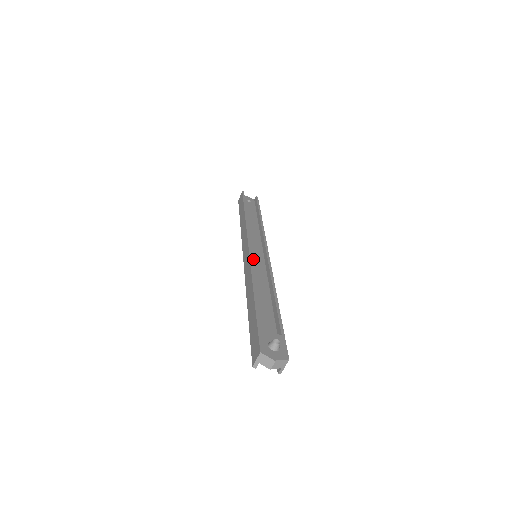
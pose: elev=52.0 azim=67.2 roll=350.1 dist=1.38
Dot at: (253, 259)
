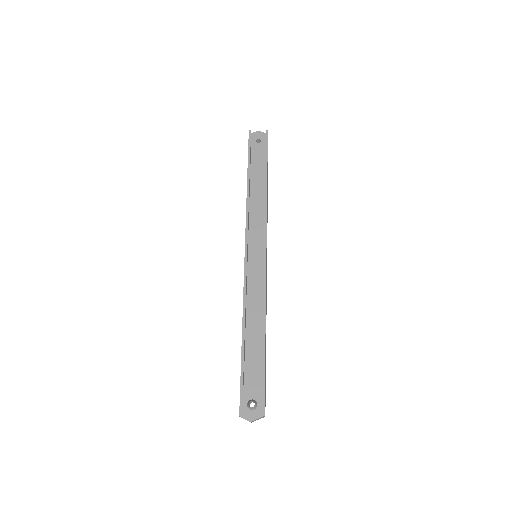
Dot at: (251, 266)
